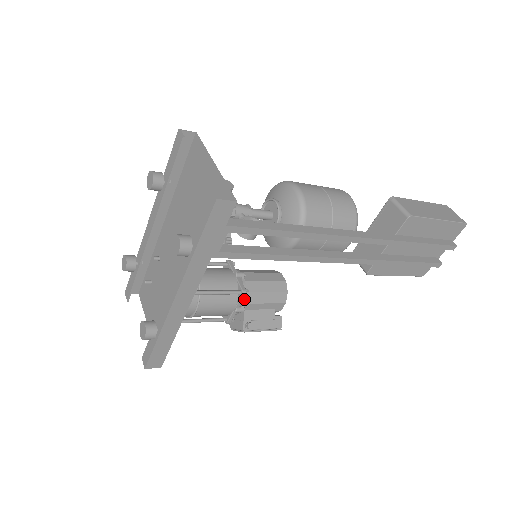
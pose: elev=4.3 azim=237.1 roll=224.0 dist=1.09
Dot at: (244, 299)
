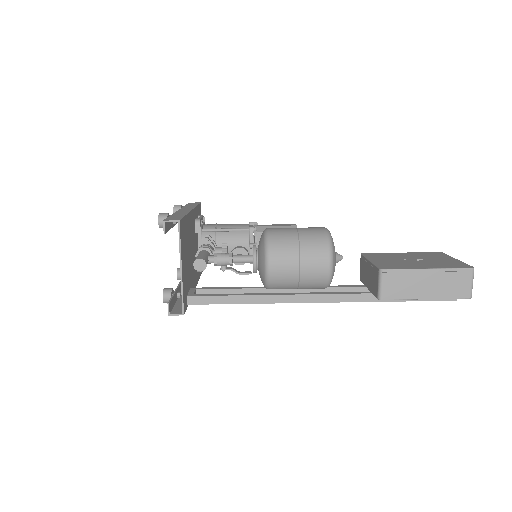
Dot at: occluded
